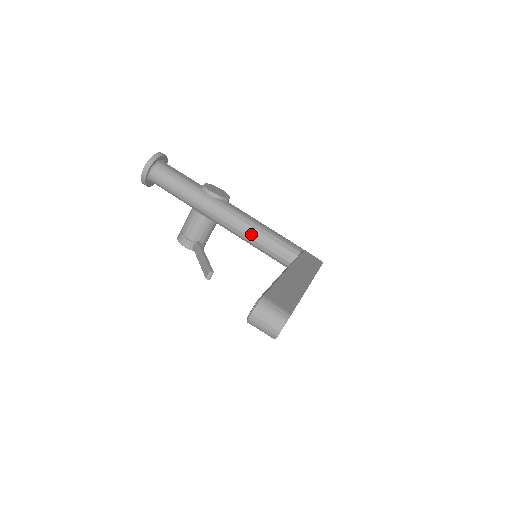
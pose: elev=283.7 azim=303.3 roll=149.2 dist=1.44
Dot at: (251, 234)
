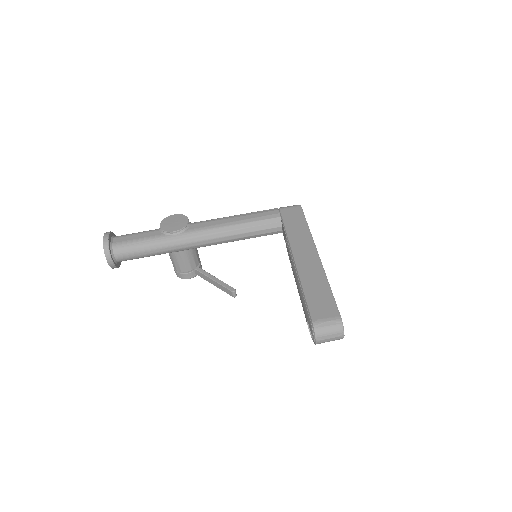
Dot at: (233, 236)
